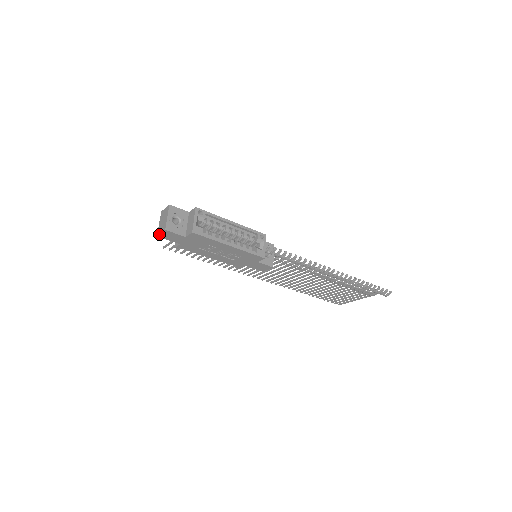
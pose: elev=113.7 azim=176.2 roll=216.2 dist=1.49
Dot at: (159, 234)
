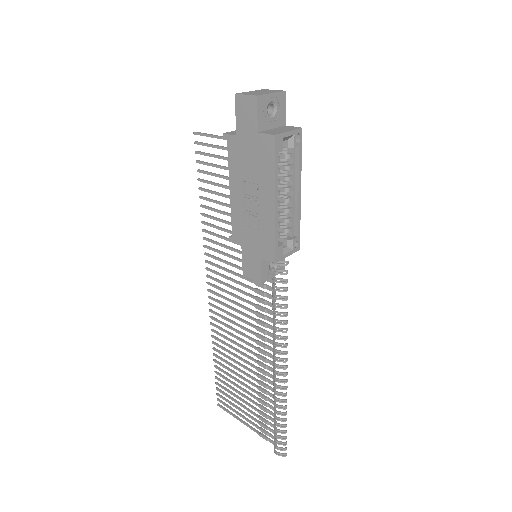
Dot at: (241, 94)
